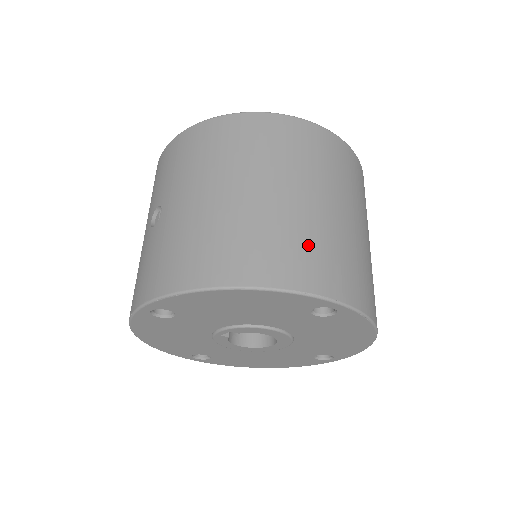
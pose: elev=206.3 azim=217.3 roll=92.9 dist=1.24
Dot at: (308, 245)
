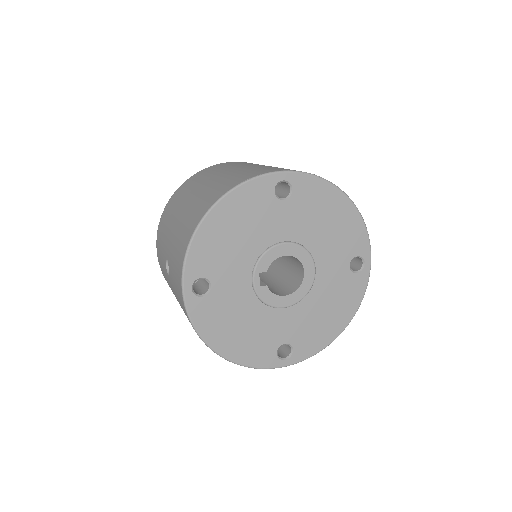
Dot at: (242, 173)
